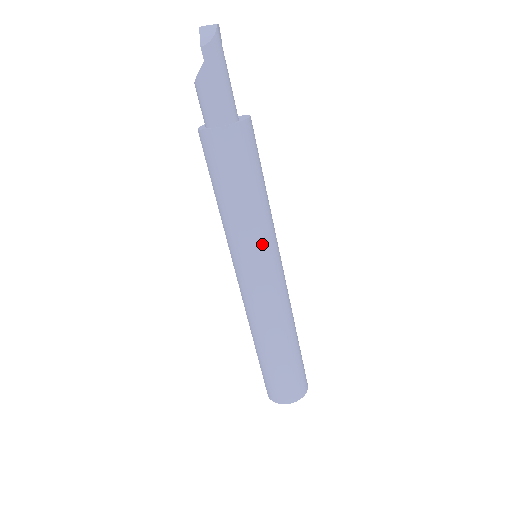
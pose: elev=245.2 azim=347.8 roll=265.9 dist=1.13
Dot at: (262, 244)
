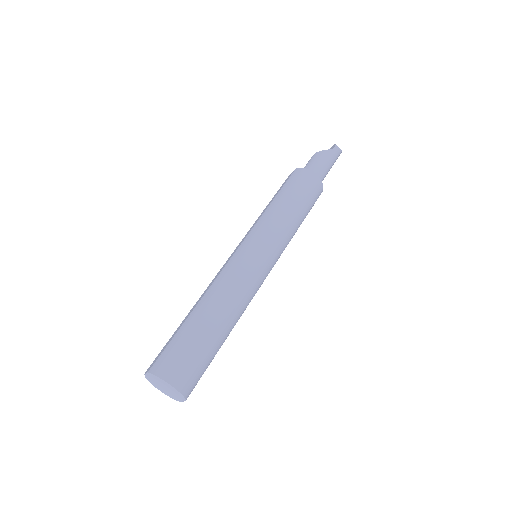
Dot at: (280, 244)
